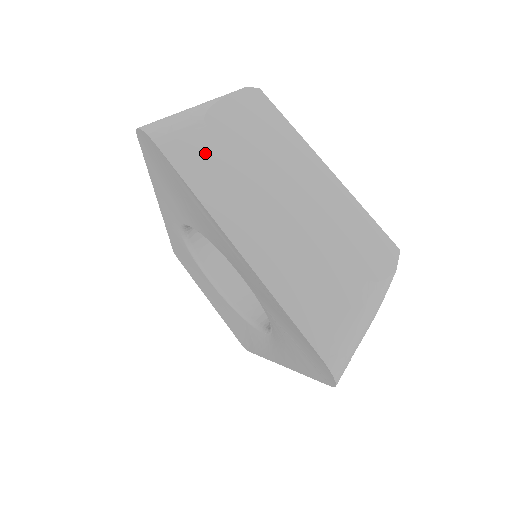
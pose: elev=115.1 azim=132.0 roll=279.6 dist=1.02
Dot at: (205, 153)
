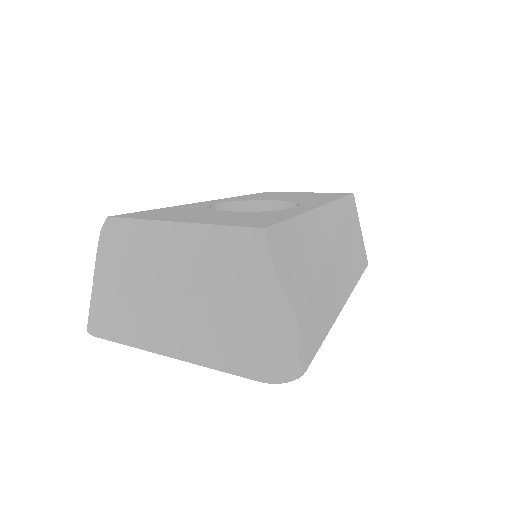
Dot at: (112, 314)
